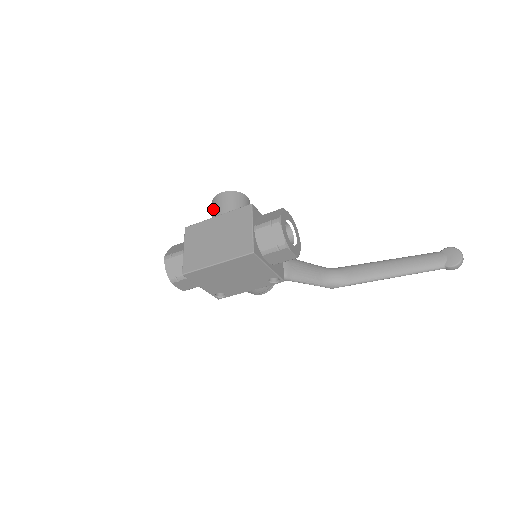
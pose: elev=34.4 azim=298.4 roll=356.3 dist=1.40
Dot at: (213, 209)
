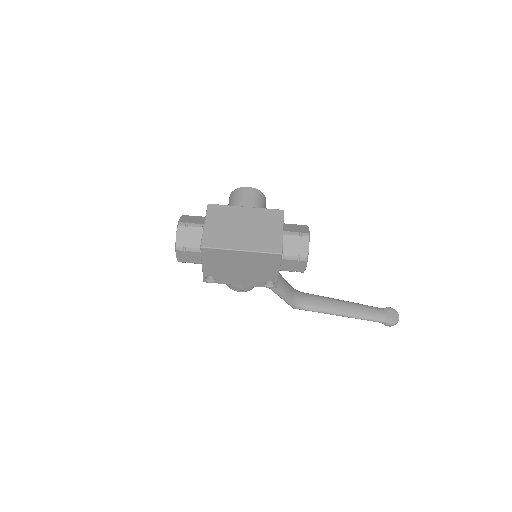
Dot at: (237, 198)
